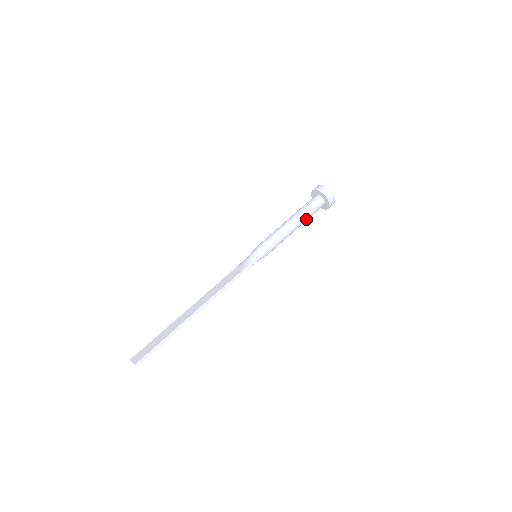
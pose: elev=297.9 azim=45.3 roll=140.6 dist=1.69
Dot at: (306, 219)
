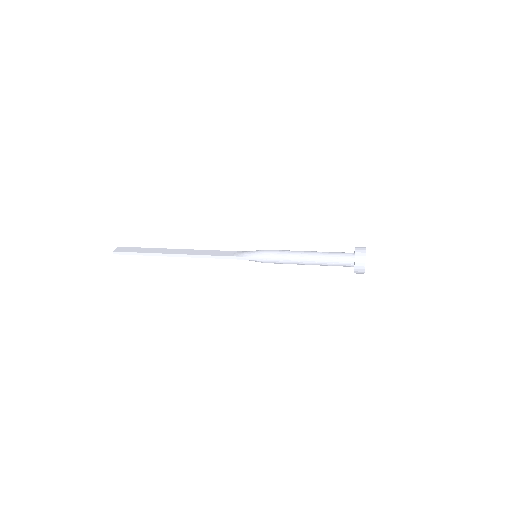
Dot at: (323, 264)
